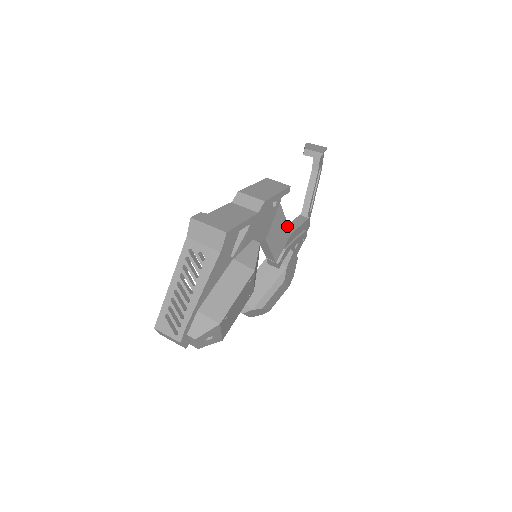
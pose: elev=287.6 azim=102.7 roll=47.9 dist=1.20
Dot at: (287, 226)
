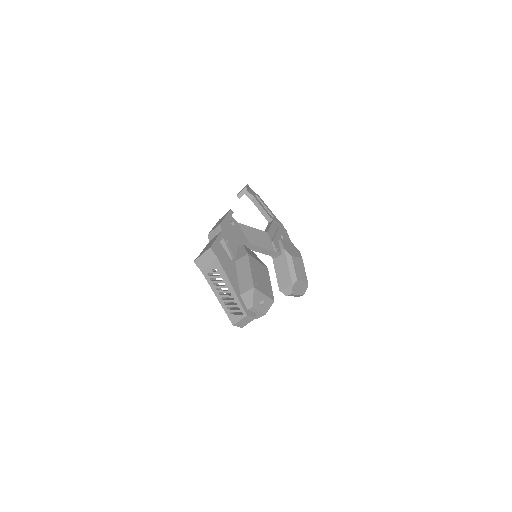
Dot at: (259, 230)
